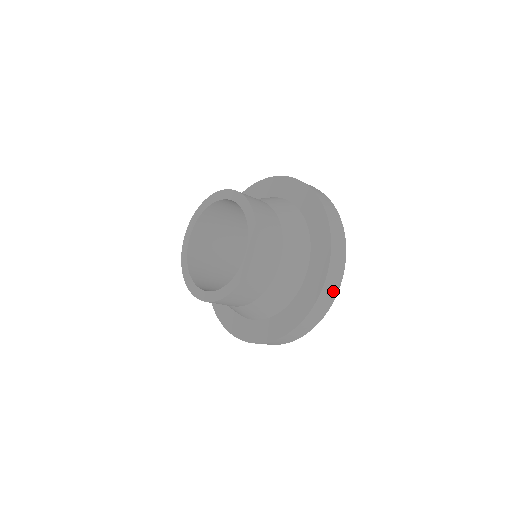
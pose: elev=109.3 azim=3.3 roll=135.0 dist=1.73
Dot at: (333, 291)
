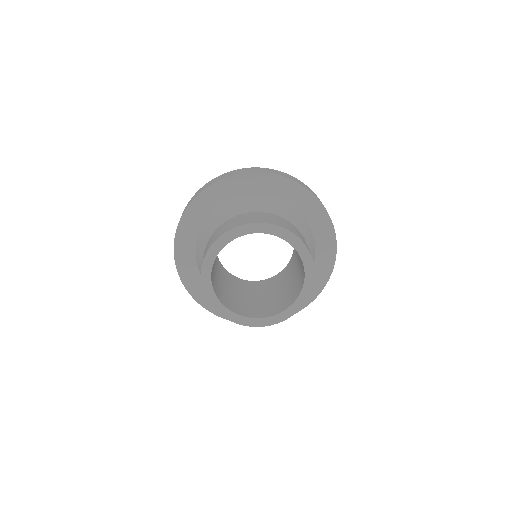
Dot at: occluded
